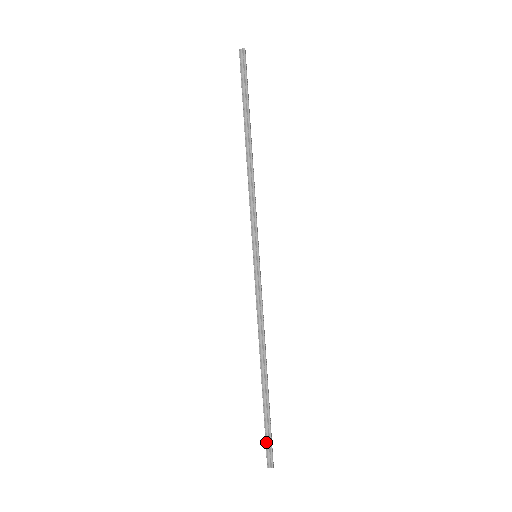
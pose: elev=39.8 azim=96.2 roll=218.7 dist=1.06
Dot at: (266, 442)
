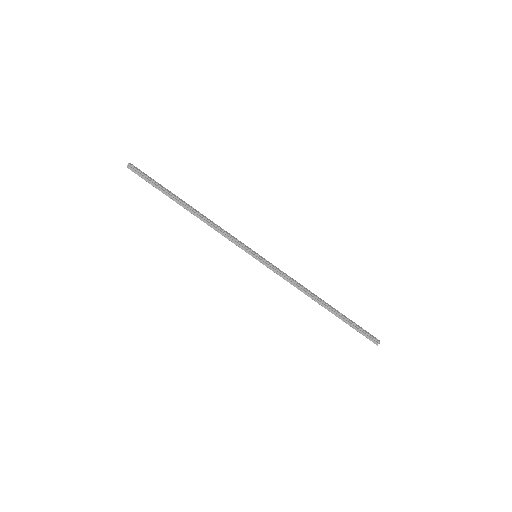
Dot at: (363, 335)
